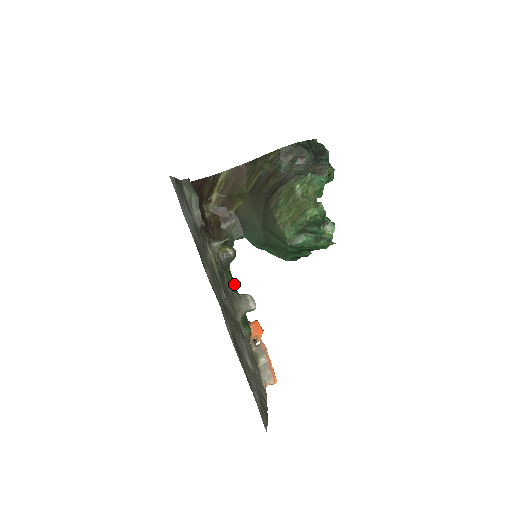
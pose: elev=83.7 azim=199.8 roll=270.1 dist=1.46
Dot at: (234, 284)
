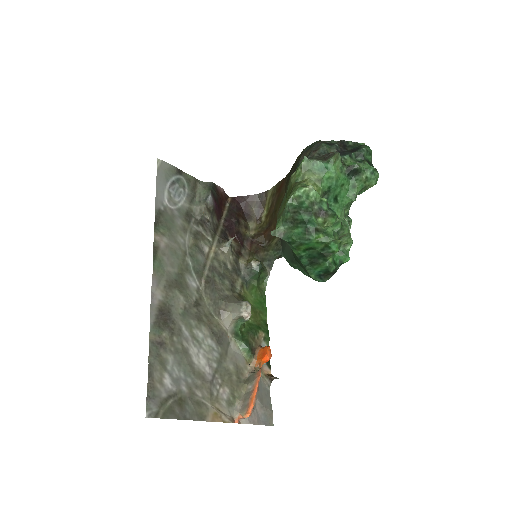
Dot at: (262, 305)
